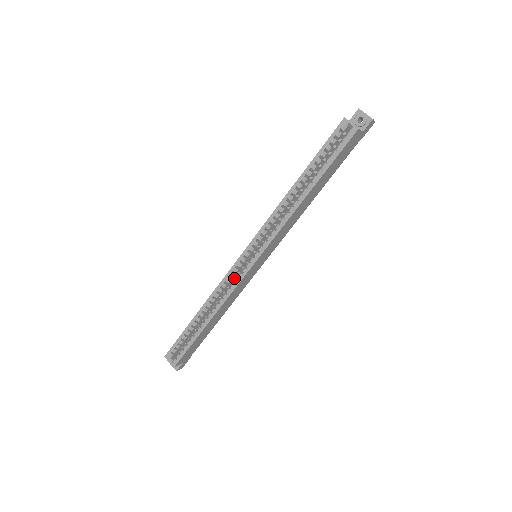
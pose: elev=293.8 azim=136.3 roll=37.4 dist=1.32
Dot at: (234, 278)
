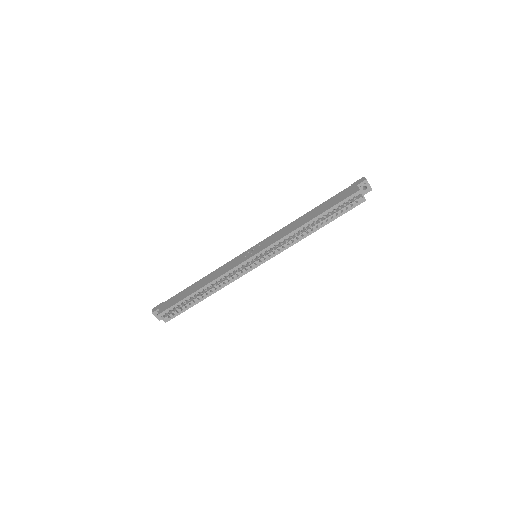
Dot at: occluded
